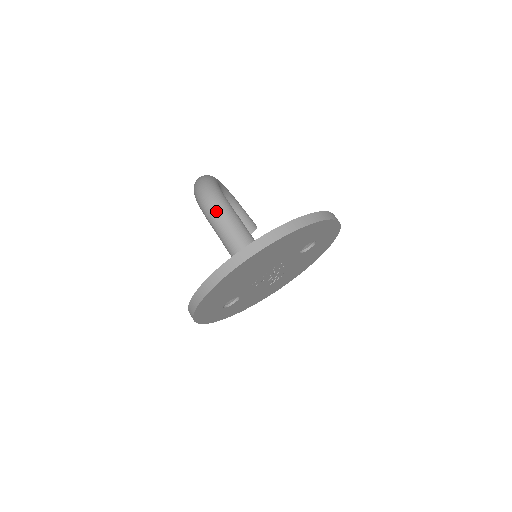
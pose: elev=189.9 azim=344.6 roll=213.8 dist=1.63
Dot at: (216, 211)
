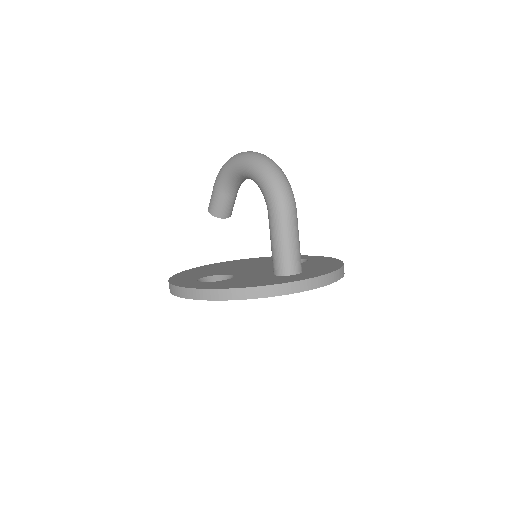
Dot at: (293, 215)
